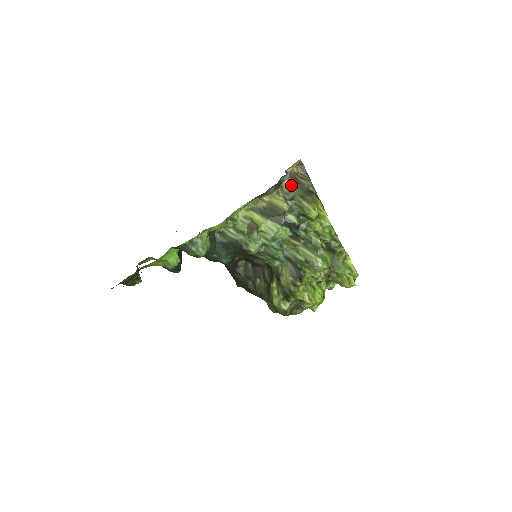
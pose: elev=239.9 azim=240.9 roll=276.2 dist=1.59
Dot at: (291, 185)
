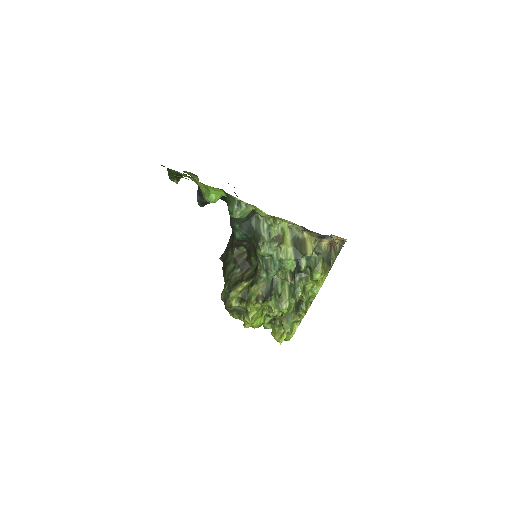
Dot at: (326, 246)
